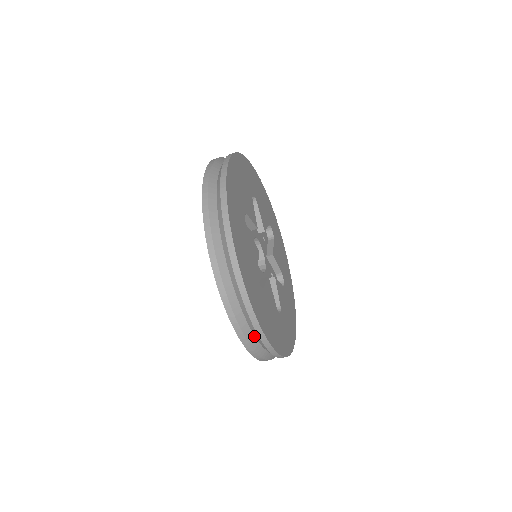
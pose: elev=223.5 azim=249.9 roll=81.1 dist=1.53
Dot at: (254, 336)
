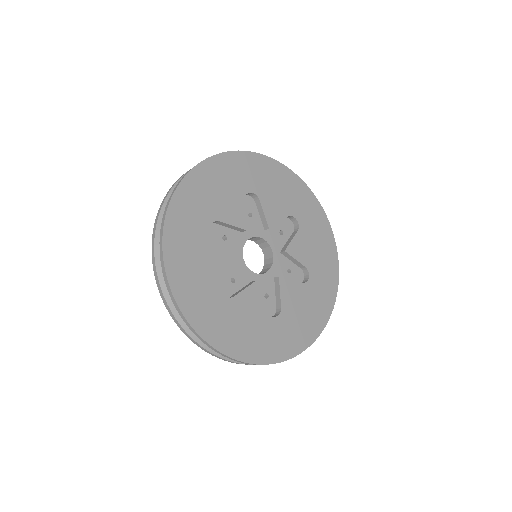
Dot at: occluded
